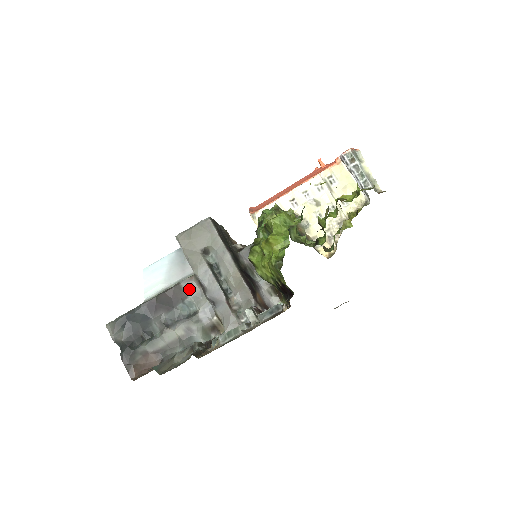
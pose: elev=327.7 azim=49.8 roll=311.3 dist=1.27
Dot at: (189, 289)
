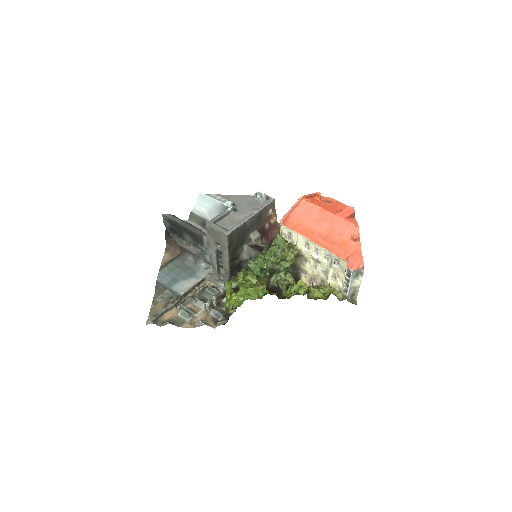
Dot at: (206, 244)
